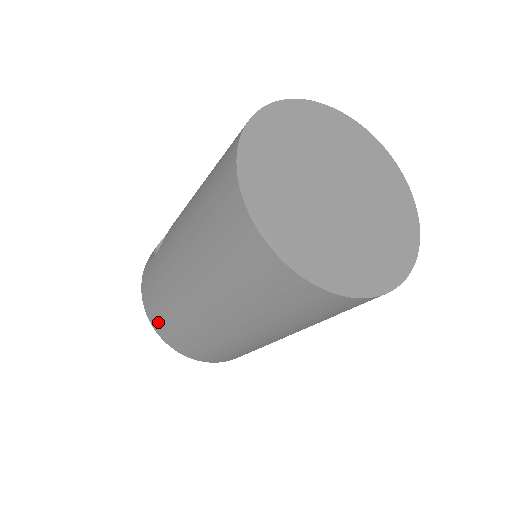
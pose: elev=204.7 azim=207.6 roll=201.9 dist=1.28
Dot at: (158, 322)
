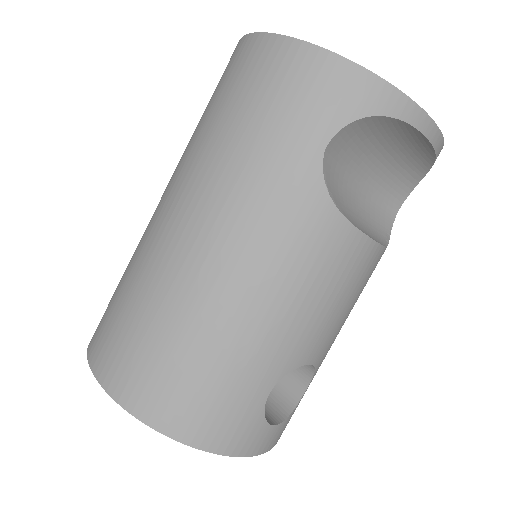
Dot at: (99, 324)
